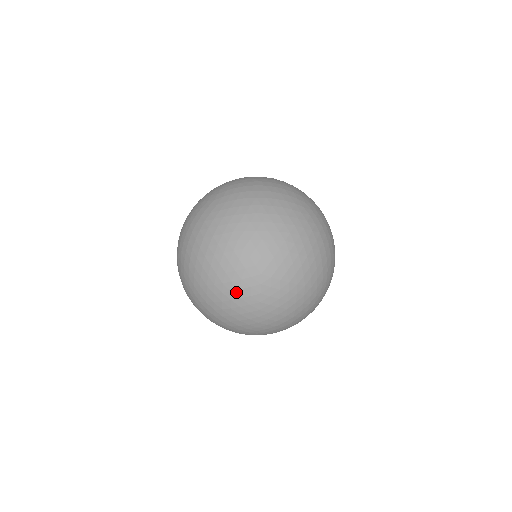
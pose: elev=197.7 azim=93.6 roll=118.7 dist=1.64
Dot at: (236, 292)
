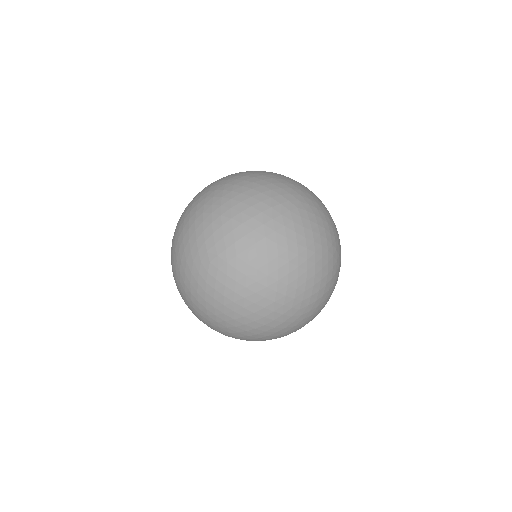
Dot at: (191, 203)
